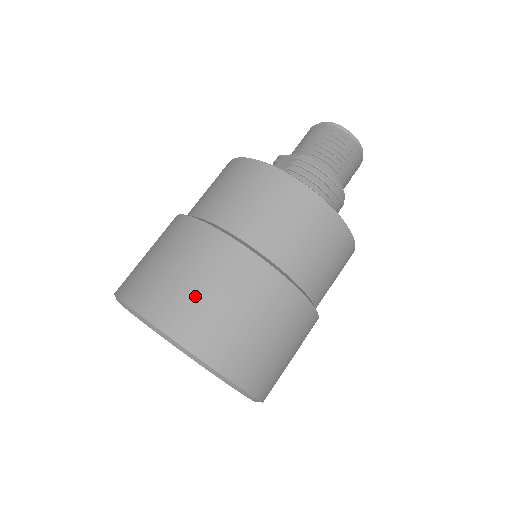
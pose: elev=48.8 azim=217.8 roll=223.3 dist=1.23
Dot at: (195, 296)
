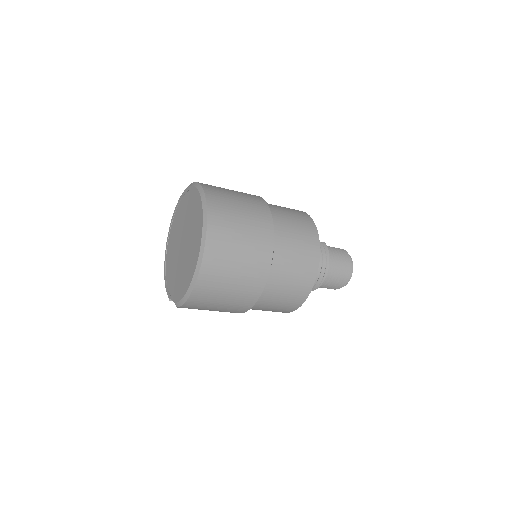
Dot at: (233, 207)
